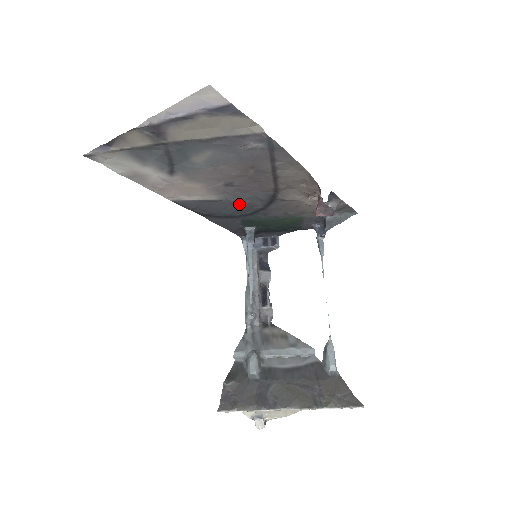
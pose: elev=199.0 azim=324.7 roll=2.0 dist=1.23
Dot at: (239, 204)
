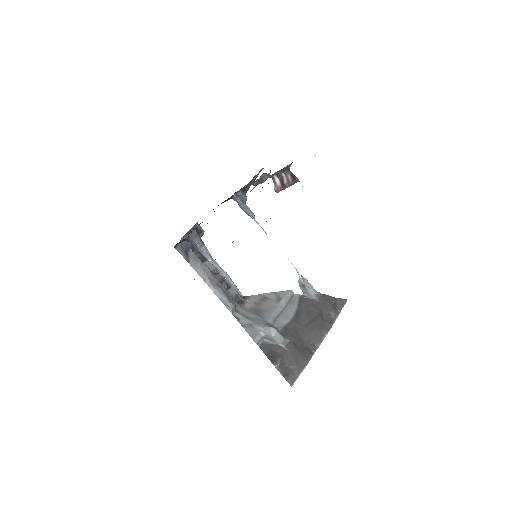
Dot at: occluded
